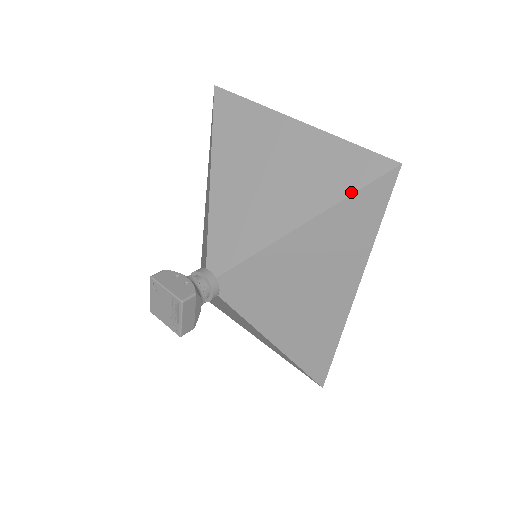
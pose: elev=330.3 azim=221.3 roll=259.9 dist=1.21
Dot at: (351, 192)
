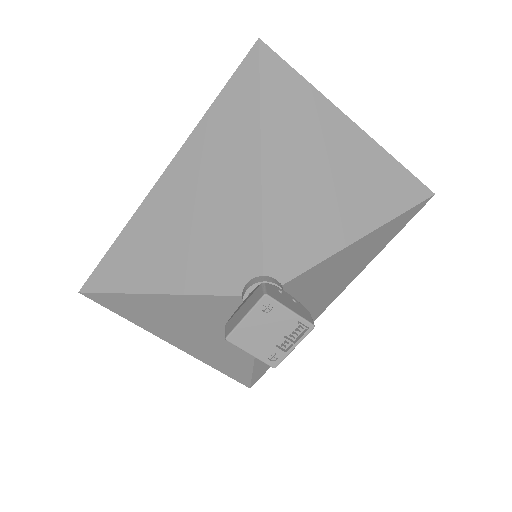
Dot at: (403, 211)
